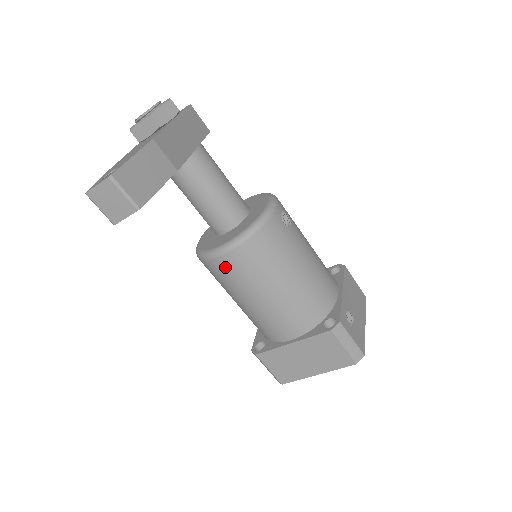
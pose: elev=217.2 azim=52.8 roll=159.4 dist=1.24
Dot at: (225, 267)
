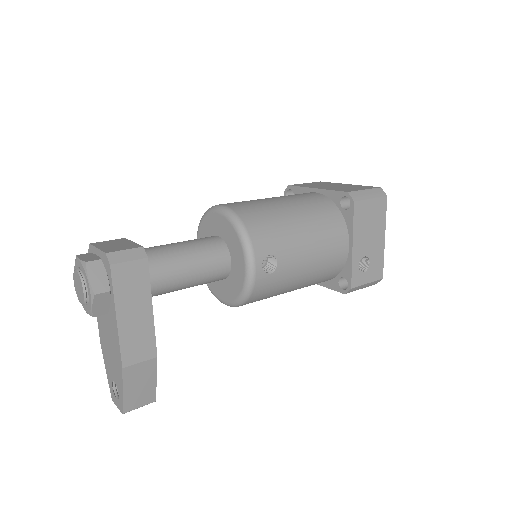
Dot at: occluded
